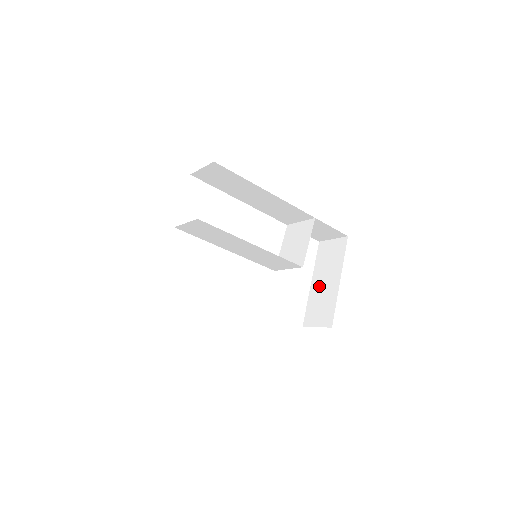
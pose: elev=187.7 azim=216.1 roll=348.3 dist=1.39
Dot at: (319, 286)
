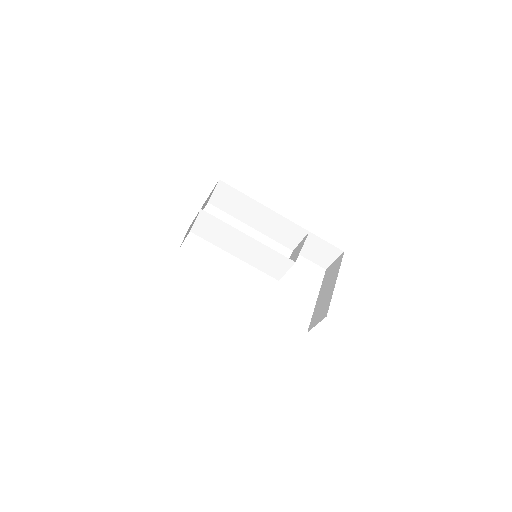
Dot at: (322, 297)
